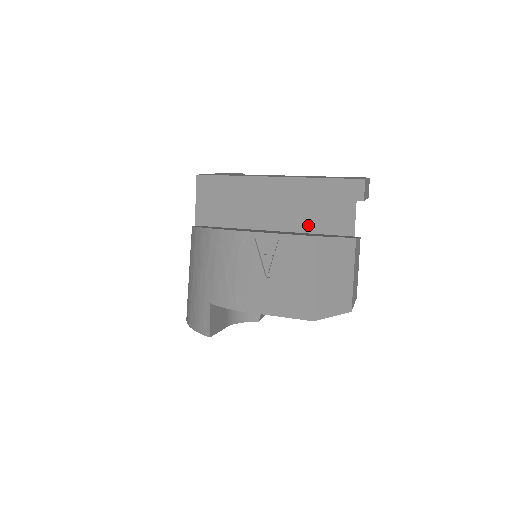
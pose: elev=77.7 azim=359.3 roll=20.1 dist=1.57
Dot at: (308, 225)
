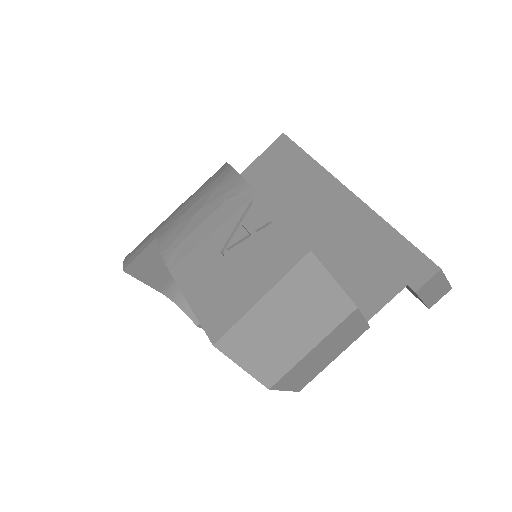
Dot at: (331, 266)
